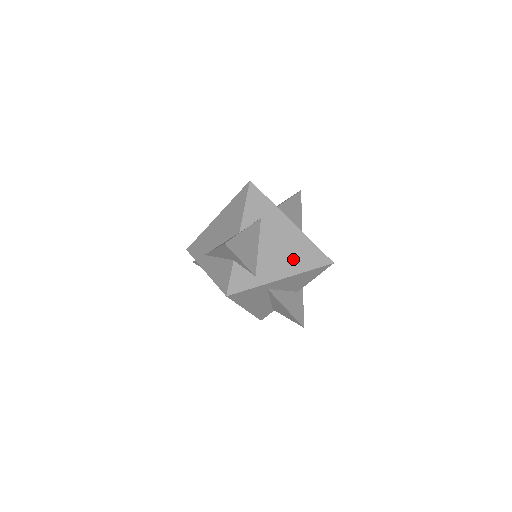
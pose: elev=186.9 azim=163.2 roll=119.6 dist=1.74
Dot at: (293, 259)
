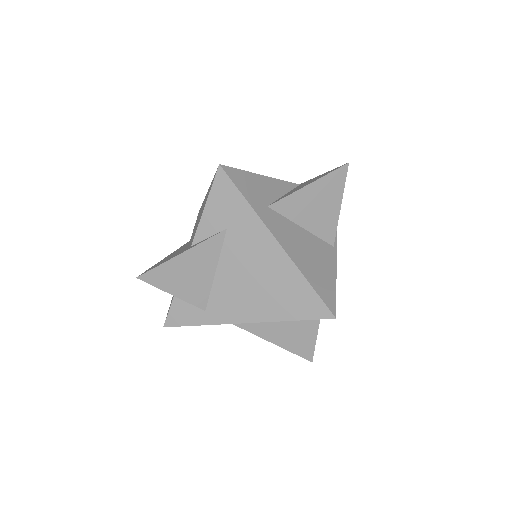
Dot at: (267, 299)
